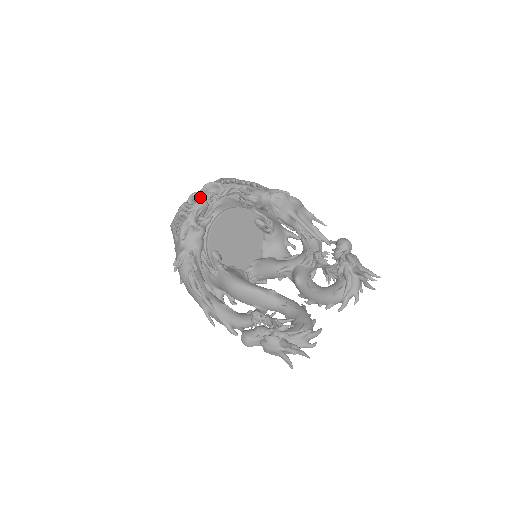
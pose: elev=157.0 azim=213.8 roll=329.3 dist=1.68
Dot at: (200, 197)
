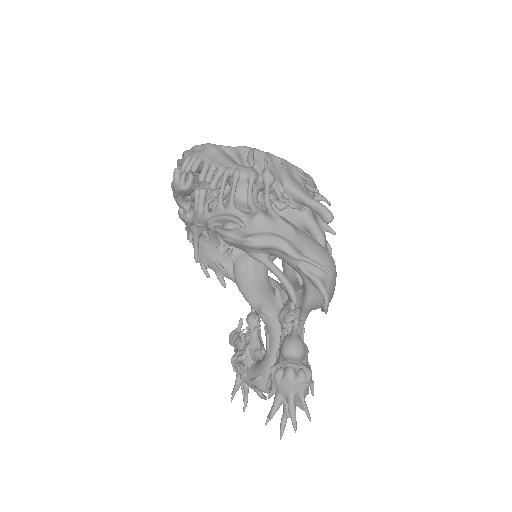
Dot at: occluded
